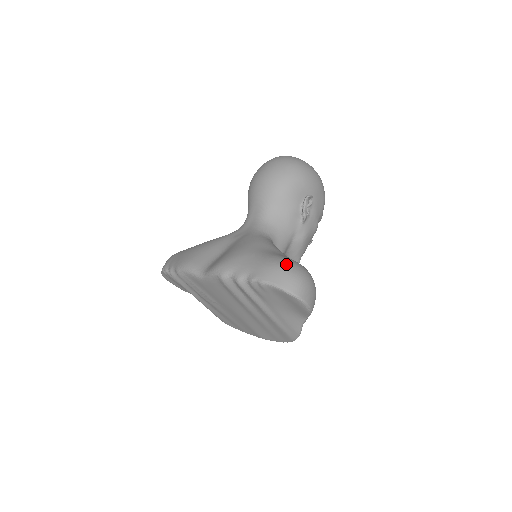
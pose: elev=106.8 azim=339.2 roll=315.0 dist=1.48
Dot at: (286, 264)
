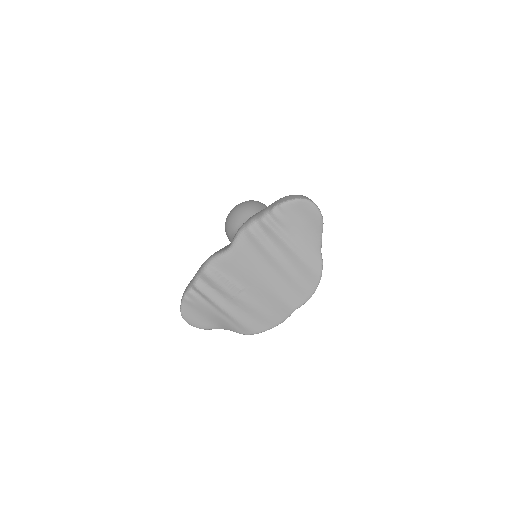
Dot at: occluded
